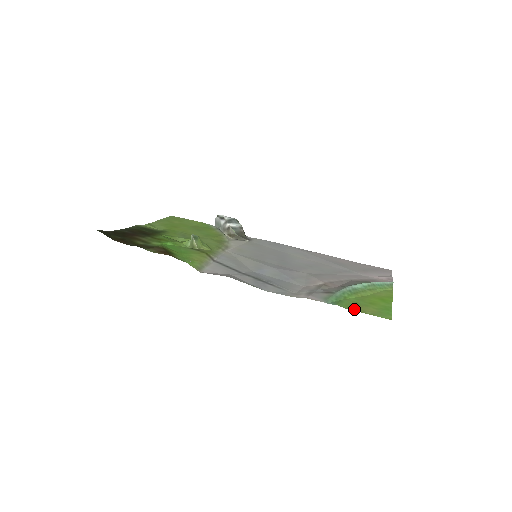
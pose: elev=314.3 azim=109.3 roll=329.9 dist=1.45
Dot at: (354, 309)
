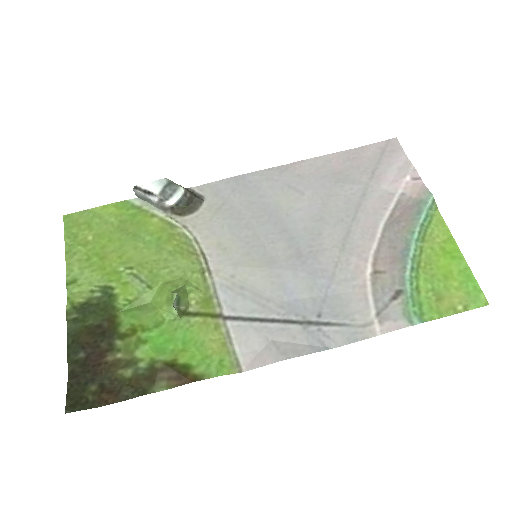
Dot at: (444, 313)
